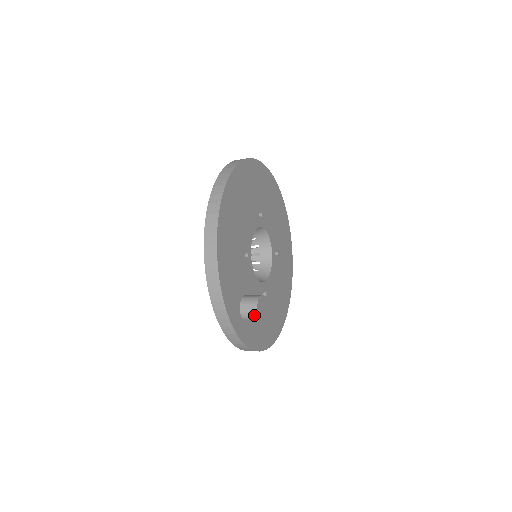
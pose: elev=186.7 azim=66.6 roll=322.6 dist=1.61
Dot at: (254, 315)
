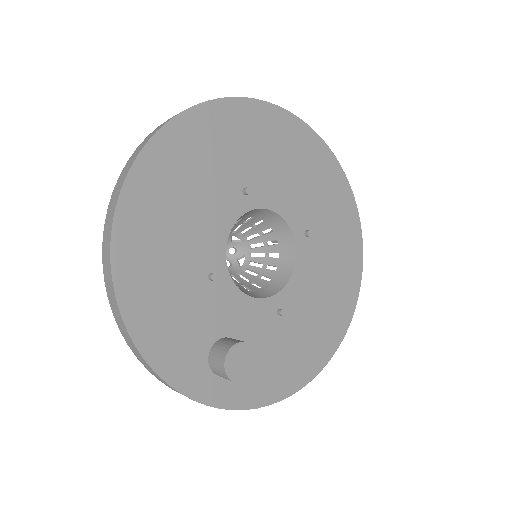
Dot at: (226, 378)
